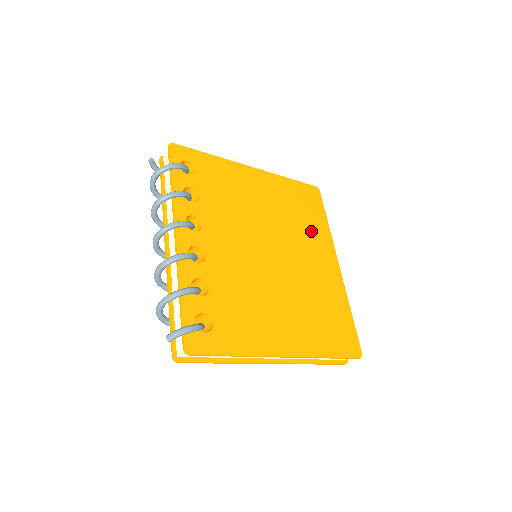
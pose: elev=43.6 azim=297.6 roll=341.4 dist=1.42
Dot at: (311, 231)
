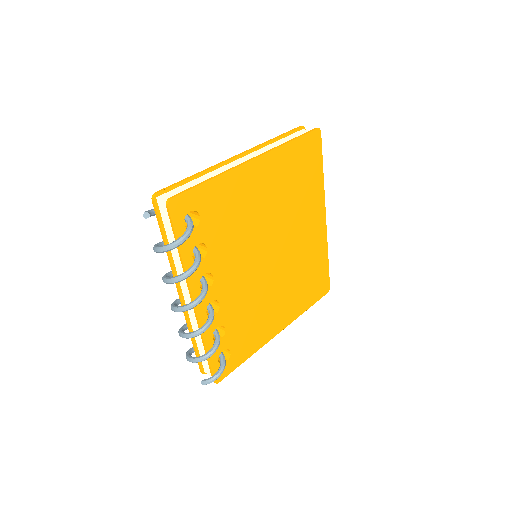
Dot at: (307, 199)
